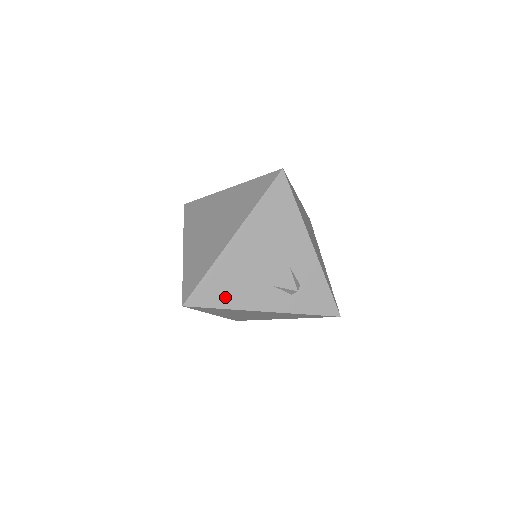
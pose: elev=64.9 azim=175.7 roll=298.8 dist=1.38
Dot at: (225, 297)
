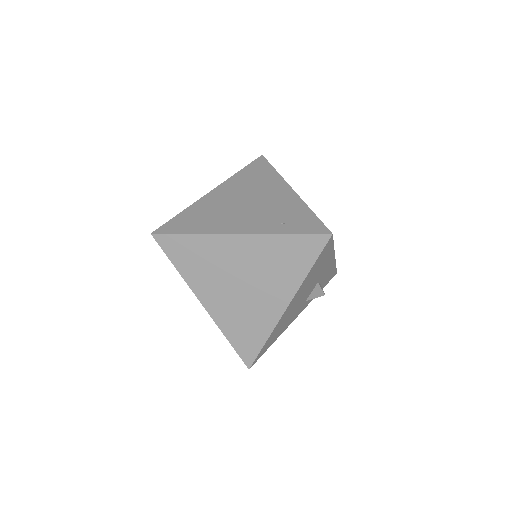
Dot at: (276, 337)
